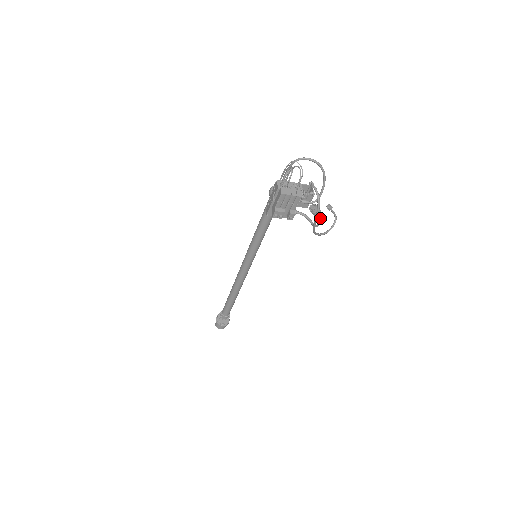
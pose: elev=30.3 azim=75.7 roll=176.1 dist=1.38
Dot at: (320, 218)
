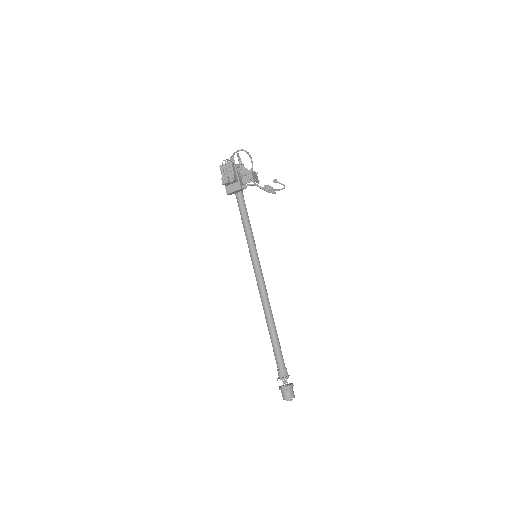
Dot at: (274, 192)
